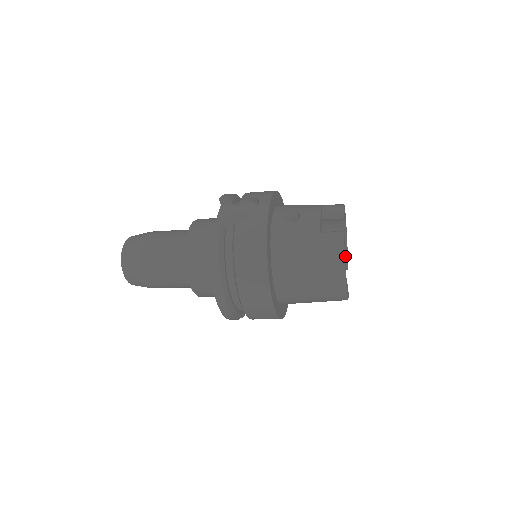
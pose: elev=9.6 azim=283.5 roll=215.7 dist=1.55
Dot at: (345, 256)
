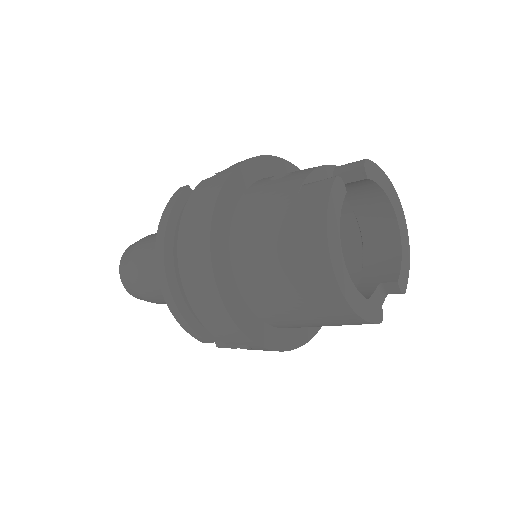
Dot at: (397, 268)
